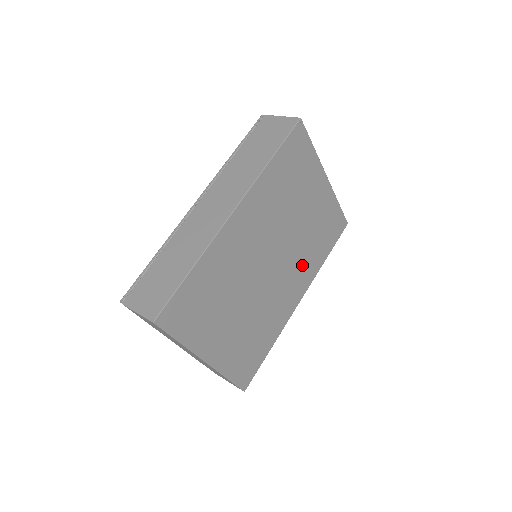
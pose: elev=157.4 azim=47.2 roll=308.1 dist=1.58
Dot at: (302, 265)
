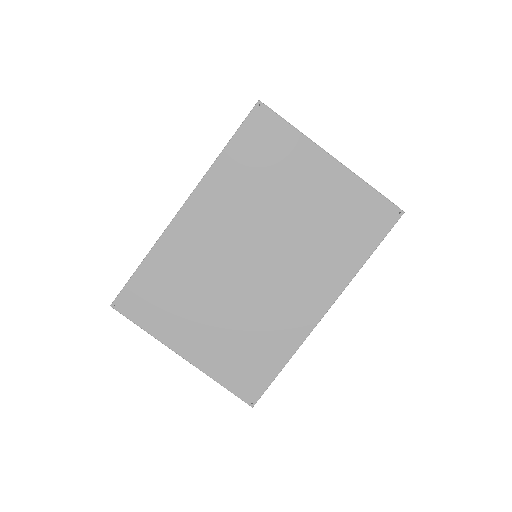
Dot at: (316, 265)
